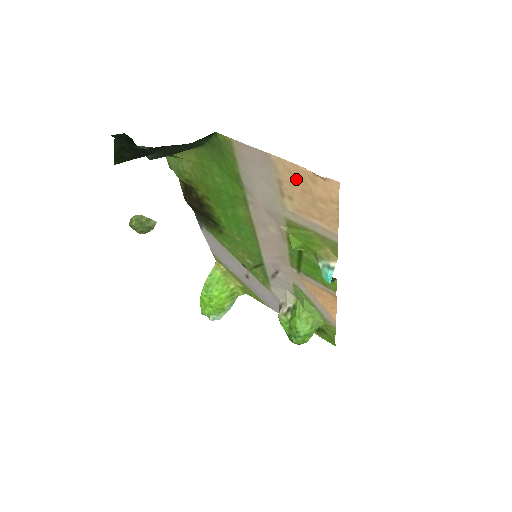
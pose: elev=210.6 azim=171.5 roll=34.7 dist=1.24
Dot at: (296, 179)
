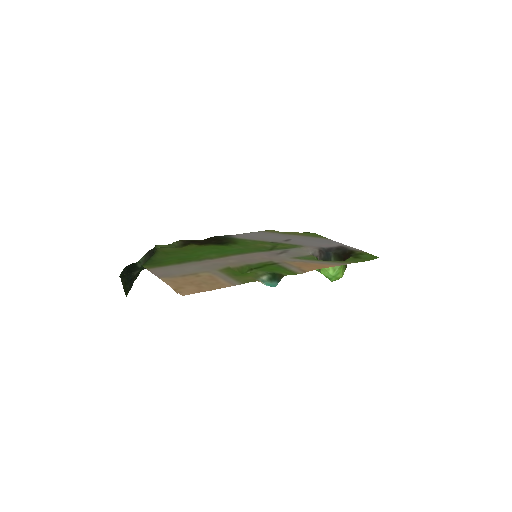
Dot at: (180, 282)
